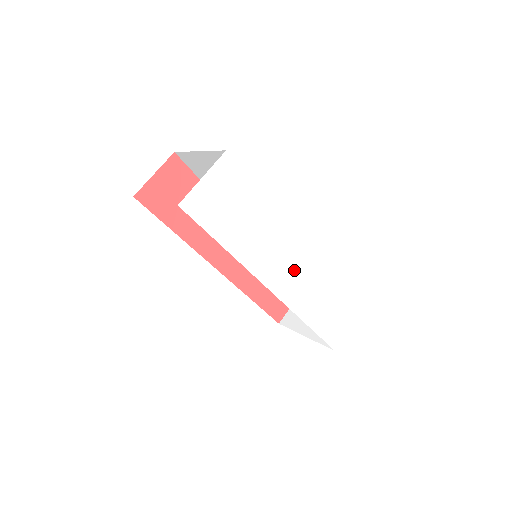
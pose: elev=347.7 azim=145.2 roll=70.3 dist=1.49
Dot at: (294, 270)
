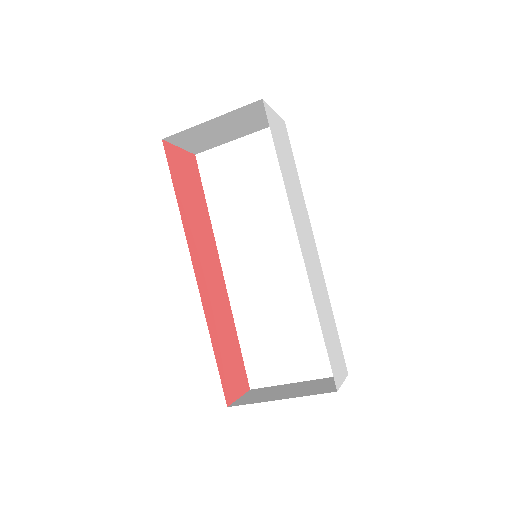
Dot at: (311, 255)
